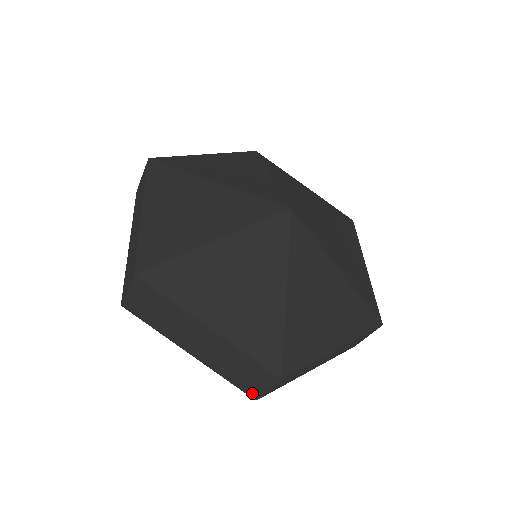
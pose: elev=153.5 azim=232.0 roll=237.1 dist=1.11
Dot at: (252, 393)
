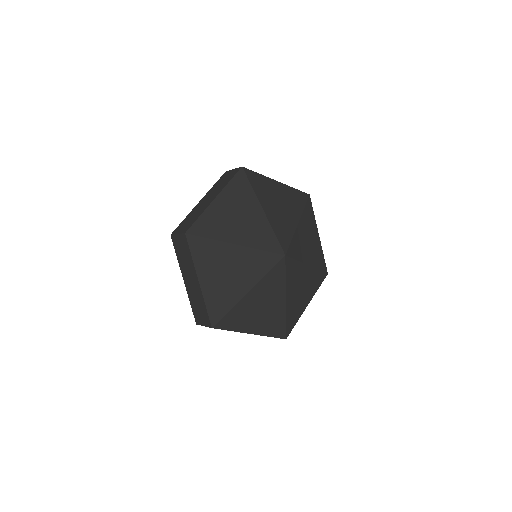
Dot at: occluded
